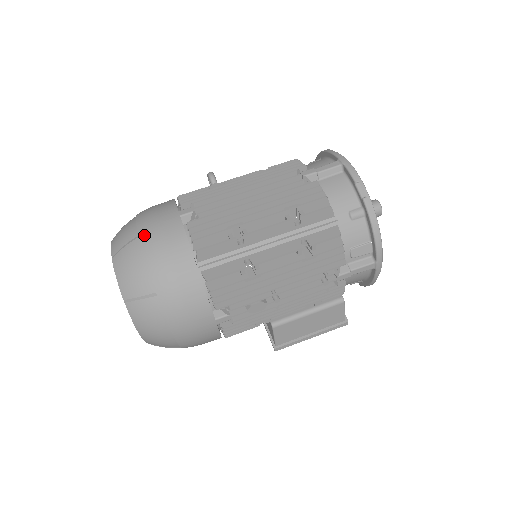
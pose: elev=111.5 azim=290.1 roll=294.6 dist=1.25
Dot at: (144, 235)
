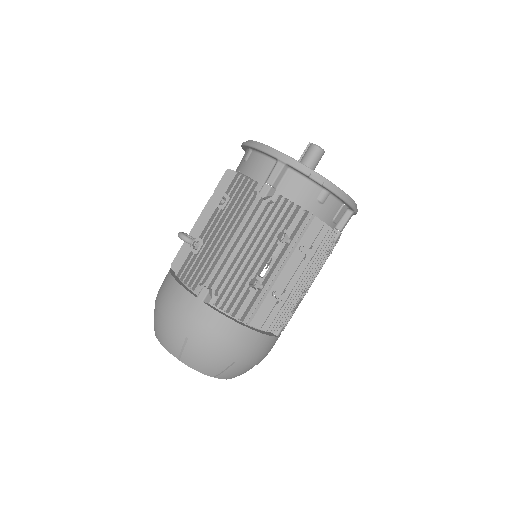
Dot at: (191, 335)
